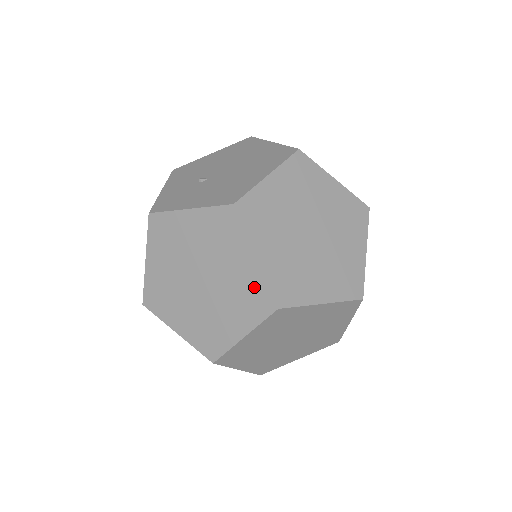
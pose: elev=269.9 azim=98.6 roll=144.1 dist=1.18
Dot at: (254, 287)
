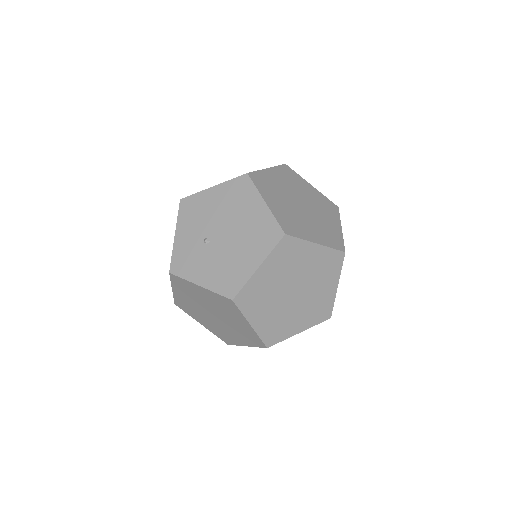
Dot at: (251, 335)
